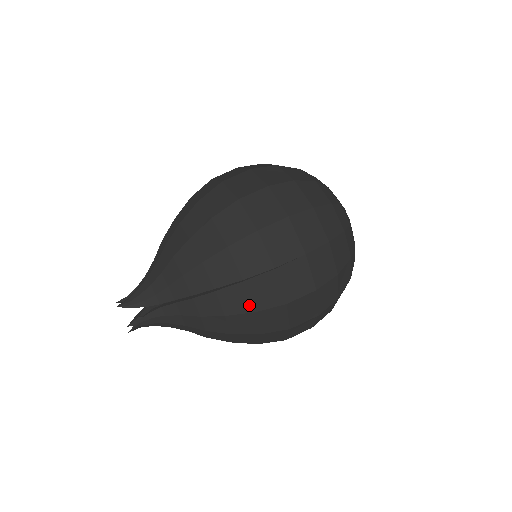
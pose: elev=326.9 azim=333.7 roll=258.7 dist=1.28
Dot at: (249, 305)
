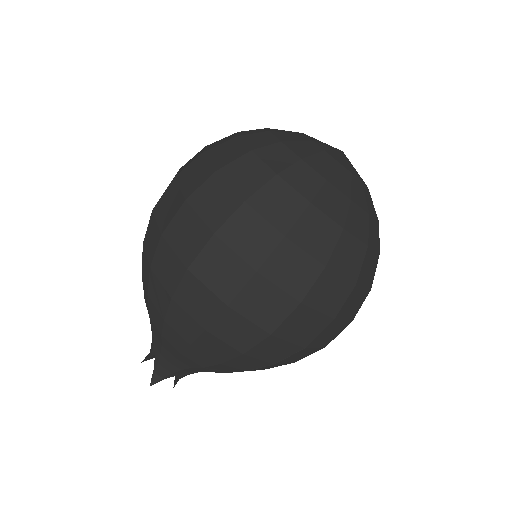
Dot at: (165, 293)
